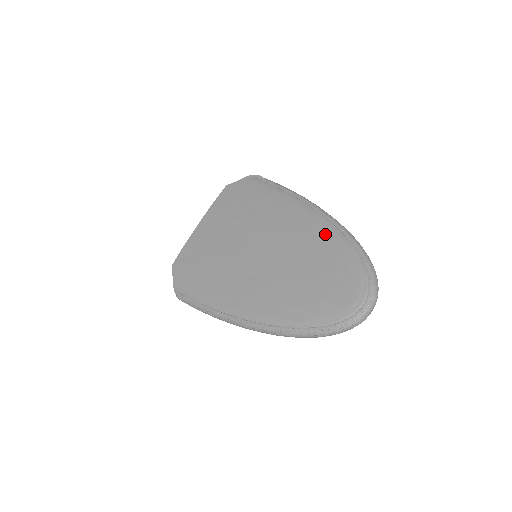
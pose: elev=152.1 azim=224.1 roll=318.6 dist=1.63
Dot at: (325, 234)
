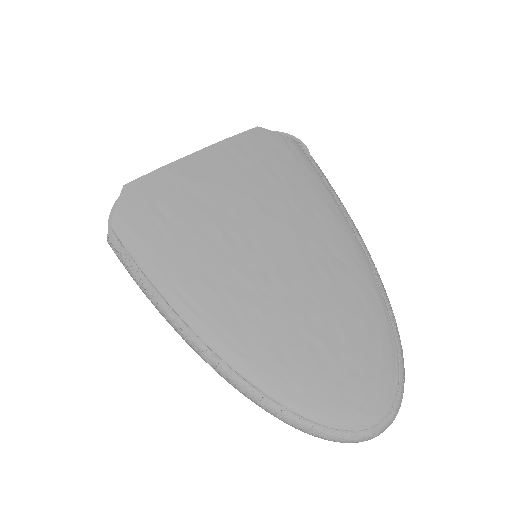
Dot at: (367, 294)
